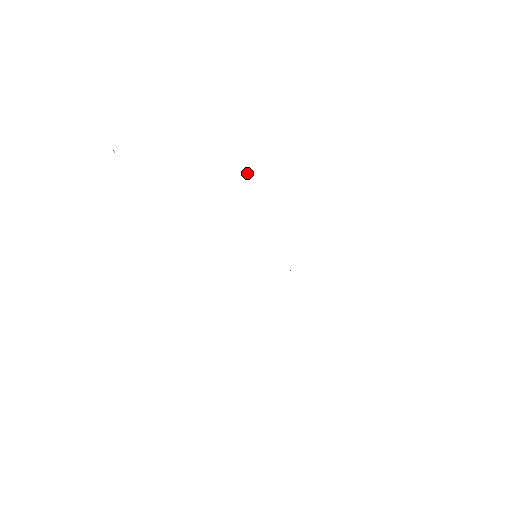
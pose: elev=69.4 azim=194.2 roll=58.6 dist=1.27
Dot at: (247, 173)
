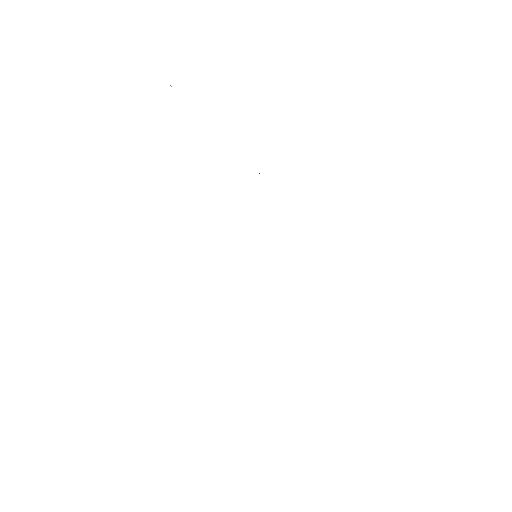
Dot at: occluded
